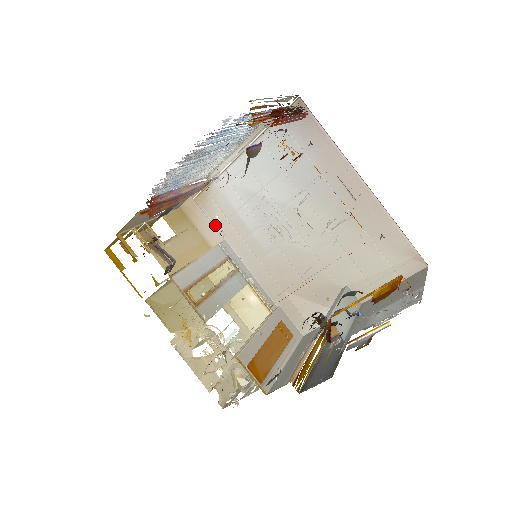
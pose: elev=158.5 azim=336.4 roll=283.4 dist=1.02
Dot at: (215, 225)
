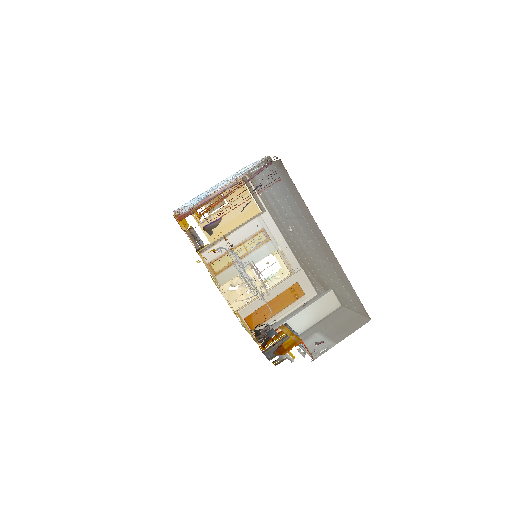
Dot at: (261, 198)
